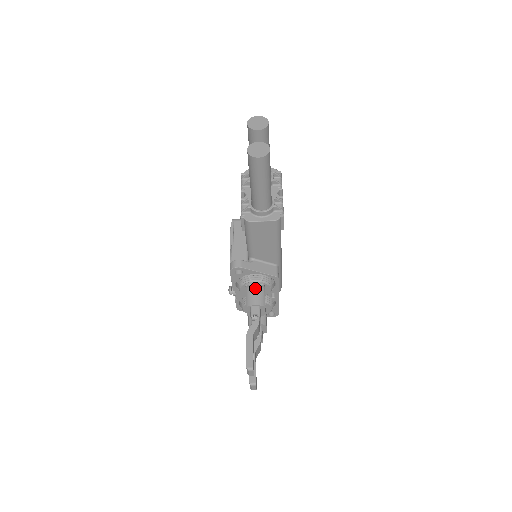
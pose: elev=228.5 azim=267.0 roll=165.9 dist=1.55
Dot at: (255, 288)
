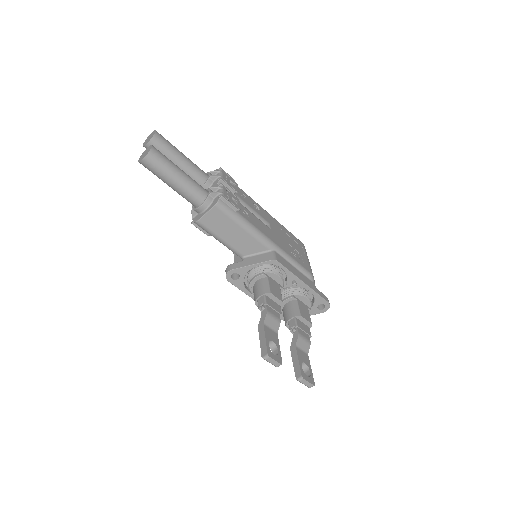
Dot at: (257, 282)
